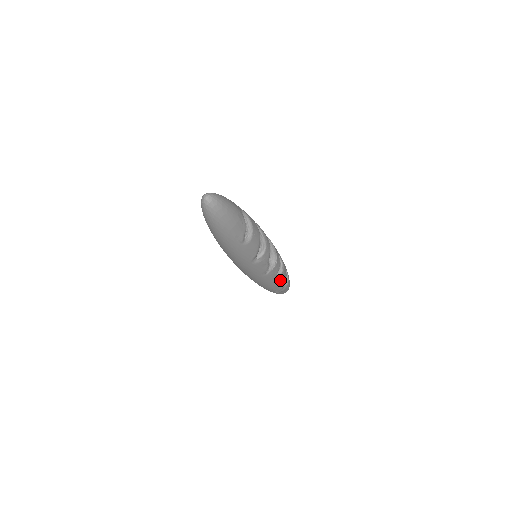
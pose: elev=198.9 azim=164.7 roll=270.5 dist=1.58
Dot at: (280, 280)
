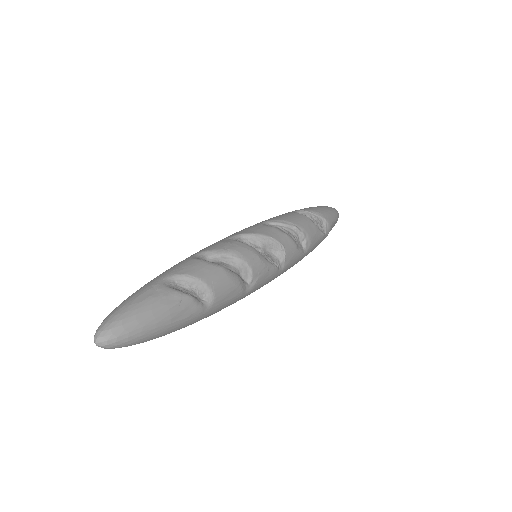
Dot at: (311, 242)
